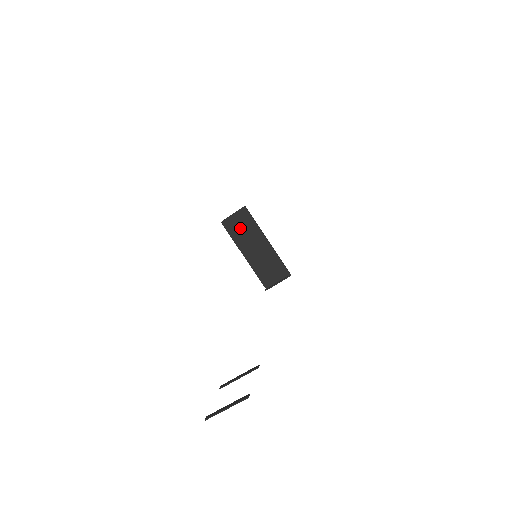
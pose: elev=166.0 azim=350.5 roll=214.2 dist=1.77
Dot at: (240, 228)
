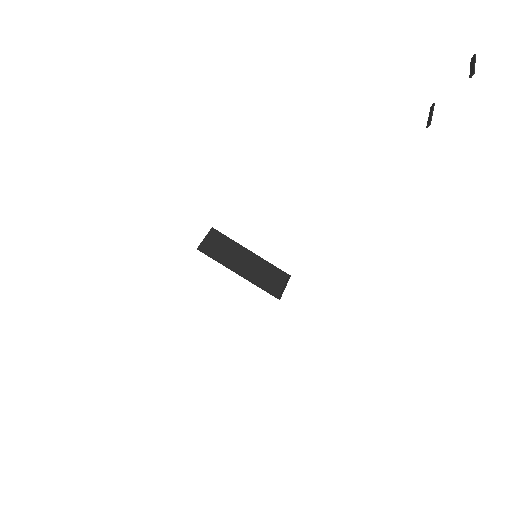
Dot at: (219, 248)
